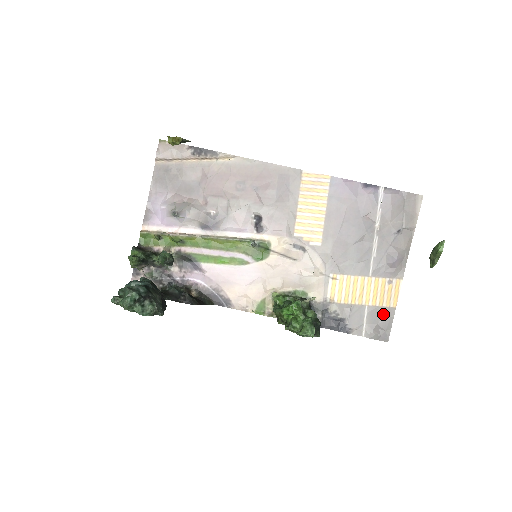
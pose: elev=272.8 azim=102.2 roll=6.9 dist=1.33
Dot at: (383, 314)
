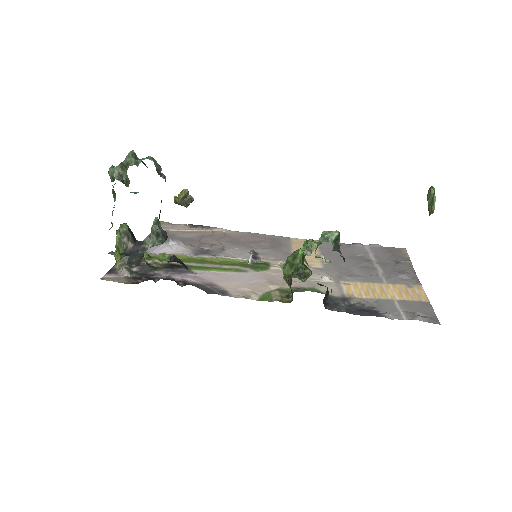
Dot at: (418, 305)
